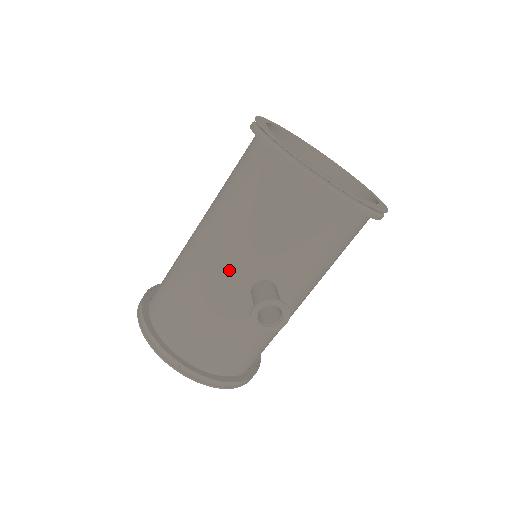
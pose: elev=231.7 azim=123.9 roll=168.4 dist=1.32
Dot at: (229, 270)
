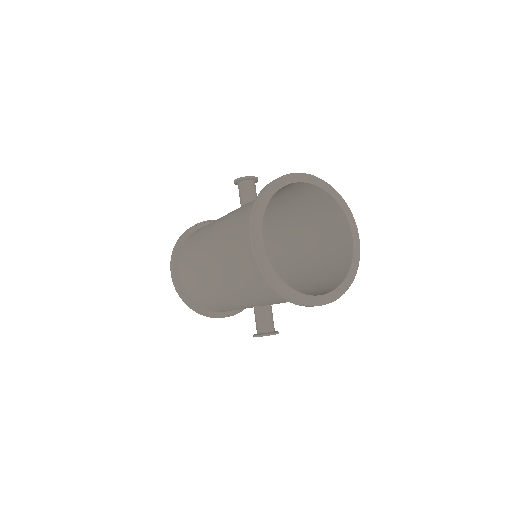
Dot at: (237, 301)
